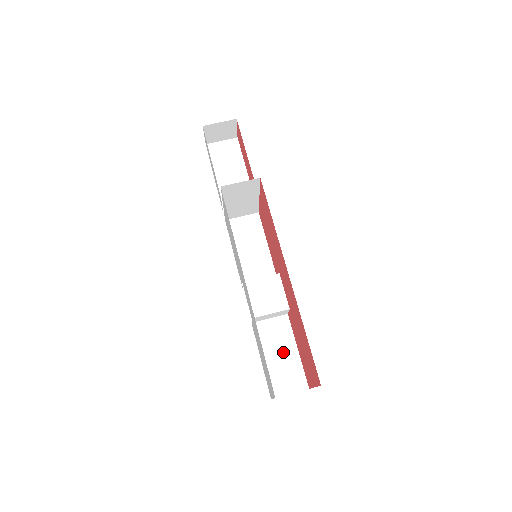
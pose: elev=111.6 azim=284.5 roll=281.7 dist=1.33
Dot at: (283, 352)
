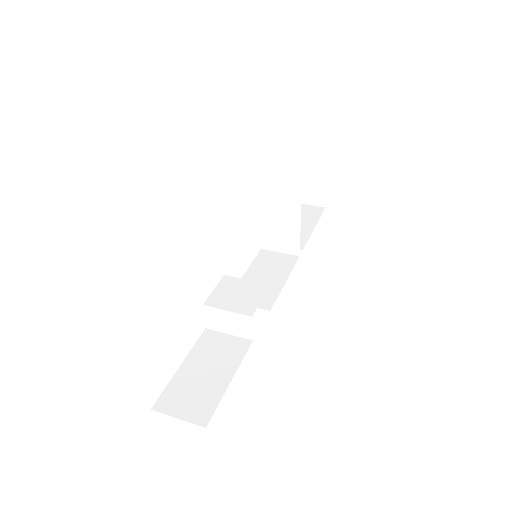
Dot at: (212, 371)
